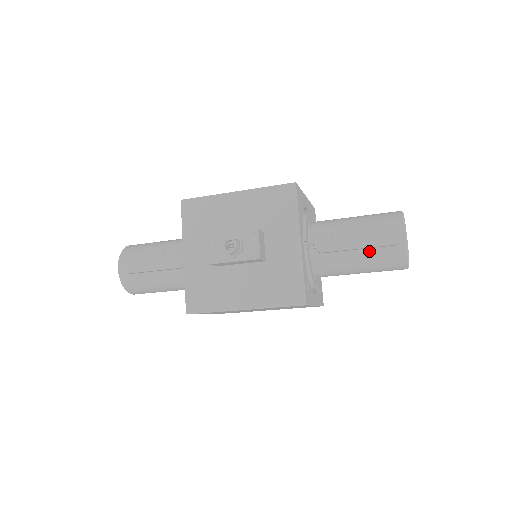
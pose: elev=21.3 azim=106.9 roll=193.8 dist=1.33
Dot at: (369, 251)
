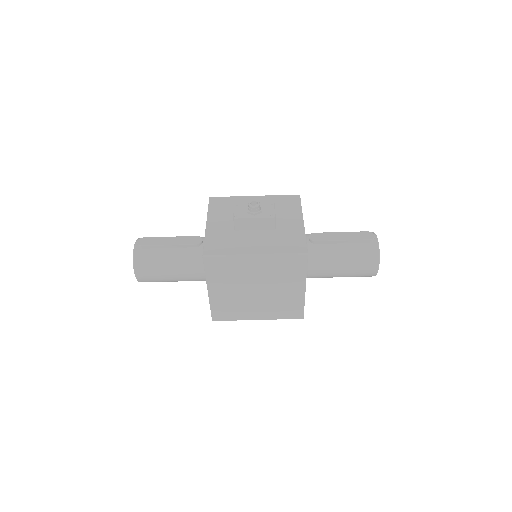
Dot at: (351, 245)
